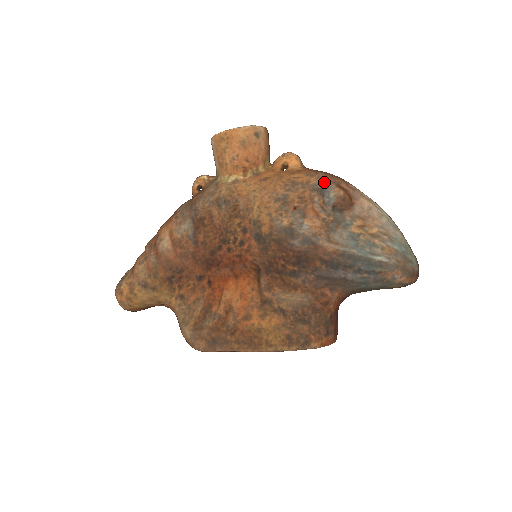
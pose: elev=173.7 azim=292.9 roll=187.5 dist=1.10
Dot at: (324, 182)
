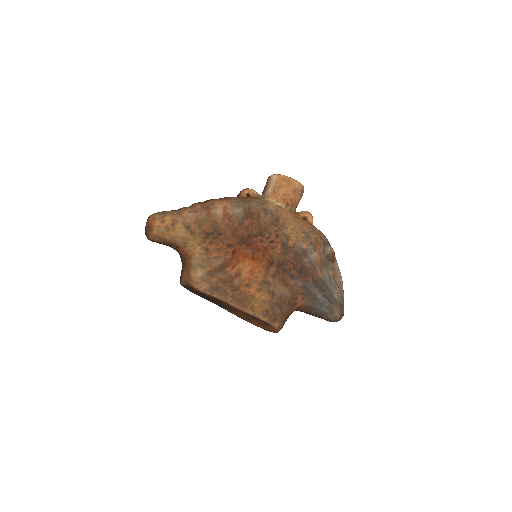
Dot at: (326, 240)
